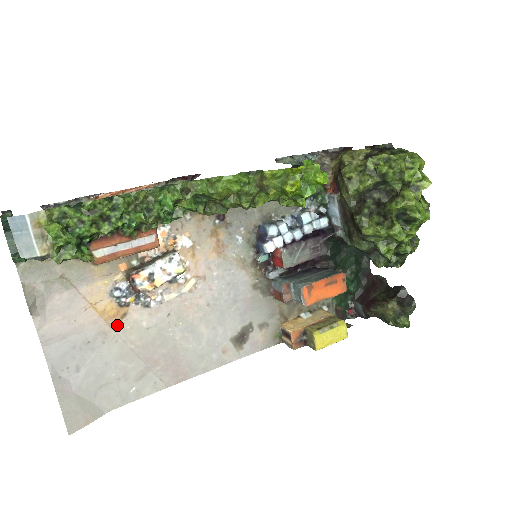
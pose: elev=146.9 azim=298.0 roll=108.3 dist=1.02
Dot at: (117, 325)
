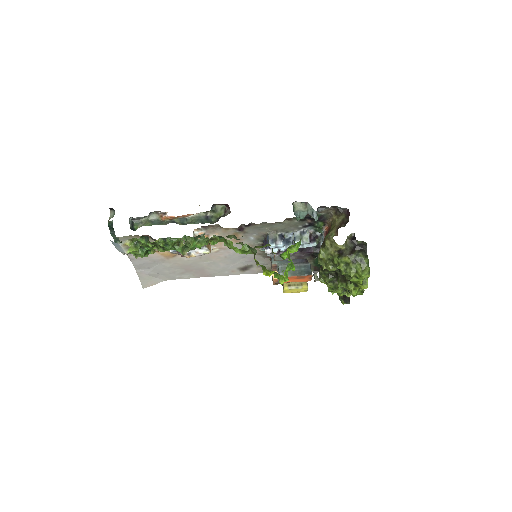
Dot at: (170, 258)
